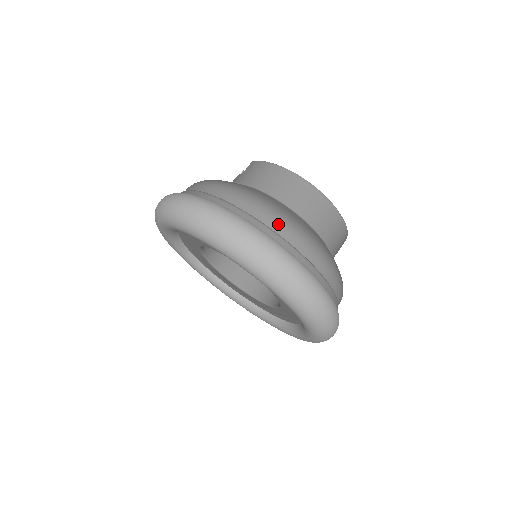
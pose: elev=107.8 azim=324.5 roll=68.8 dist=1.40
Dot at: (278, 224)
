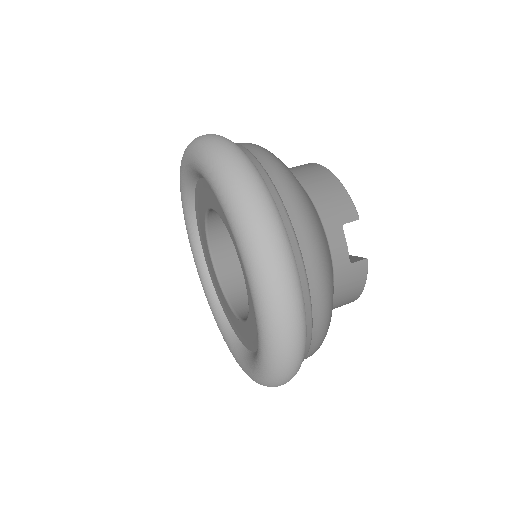
Dot at: occluded
